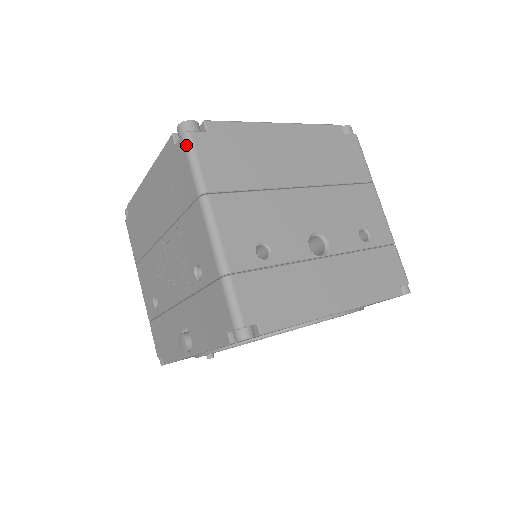
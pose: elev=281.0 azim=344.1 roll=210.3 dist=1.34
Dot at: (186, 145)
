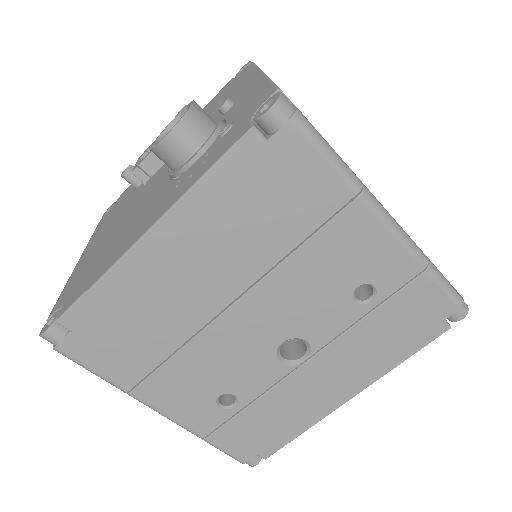
Dot at: occluded
